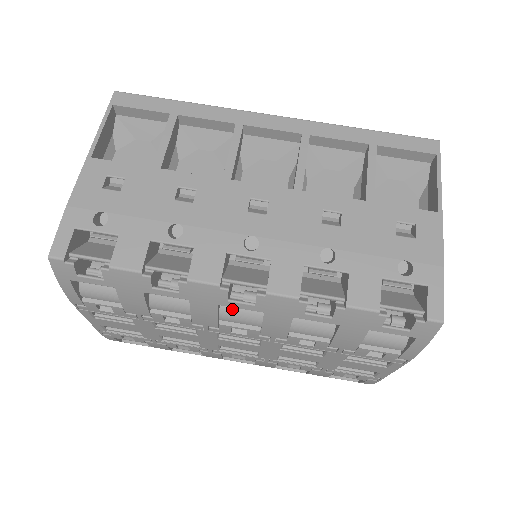
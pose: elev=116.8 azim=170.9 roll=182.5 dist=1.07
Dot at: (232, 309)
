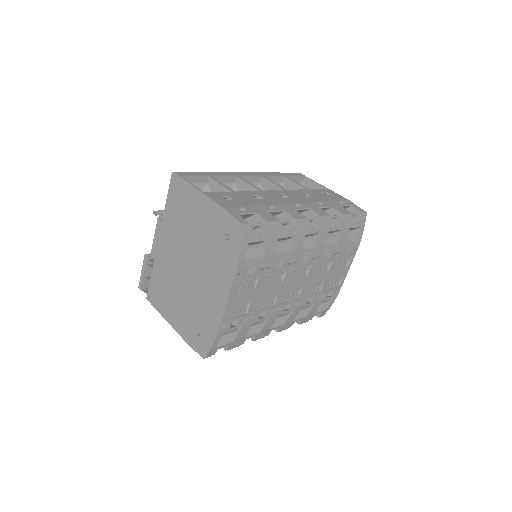
Dot at: (303, 243)
